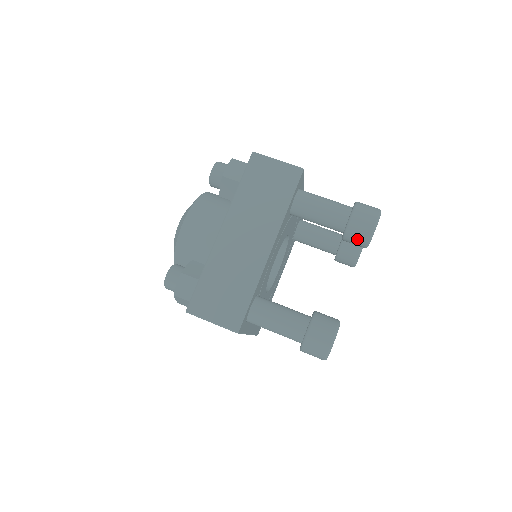
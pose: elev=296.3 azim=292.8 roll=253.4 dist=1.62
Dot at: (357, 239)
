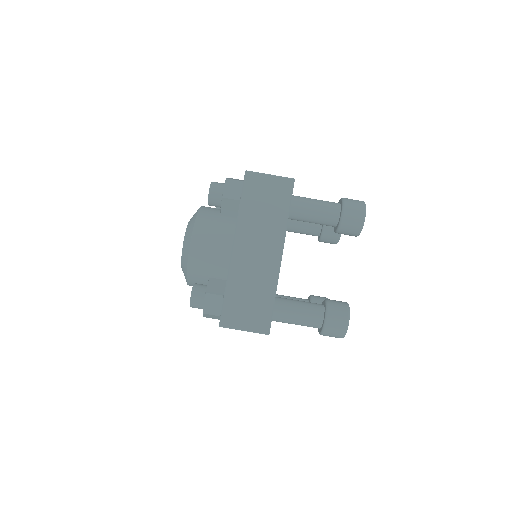
Dot at: (350, 231)
